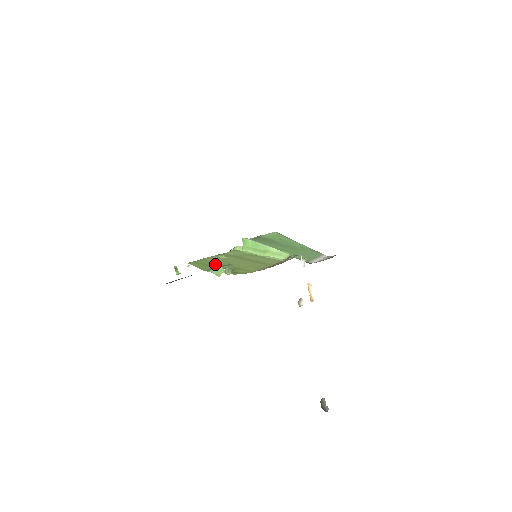
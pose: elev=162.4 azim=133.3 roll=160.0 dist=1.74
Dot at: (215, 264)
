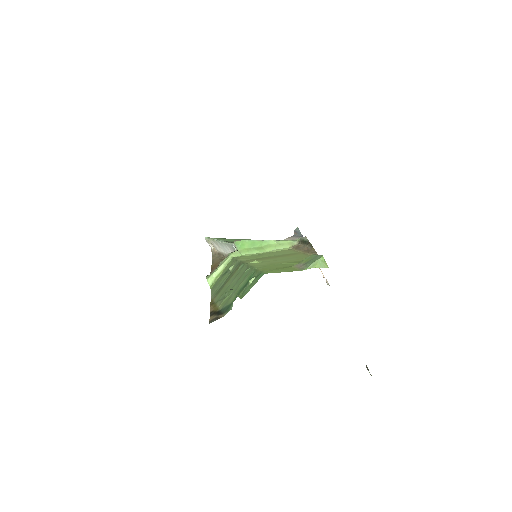
Dot at: (280, 266)
